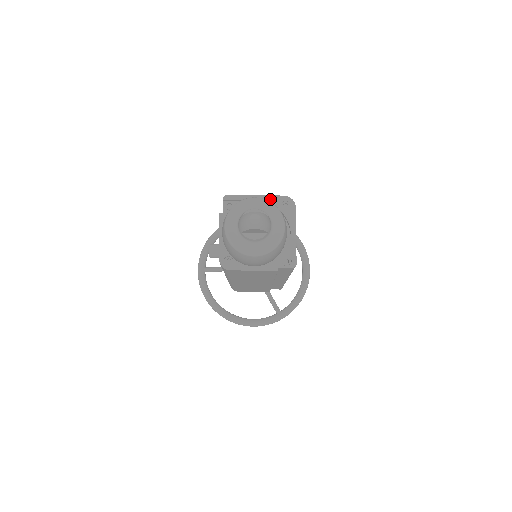
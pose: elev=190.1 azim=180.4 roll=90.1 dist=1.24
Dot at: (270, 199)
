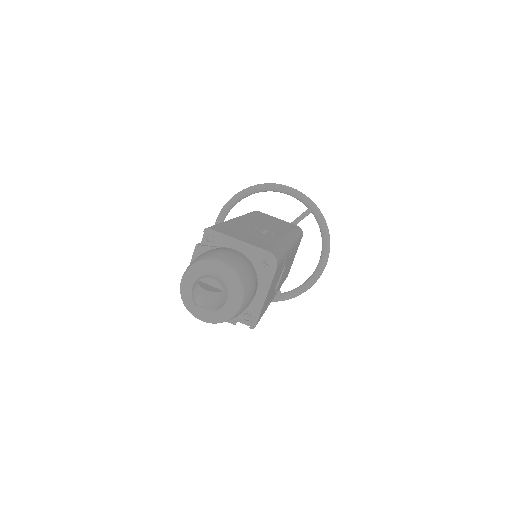
Dot at: (253, 249)
